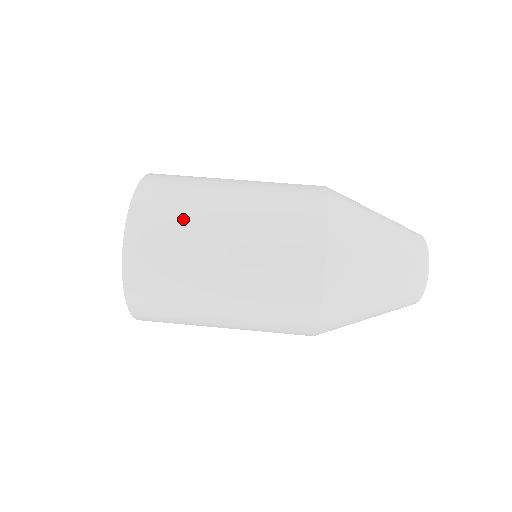
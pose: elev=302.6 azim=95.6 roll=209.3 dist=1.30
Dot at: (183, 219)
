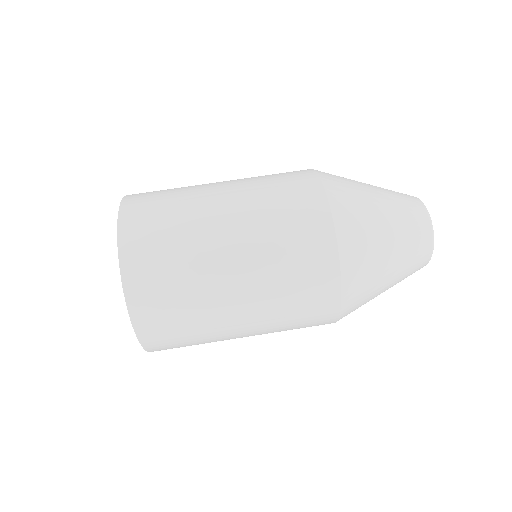
Dot at: (177, 219)
